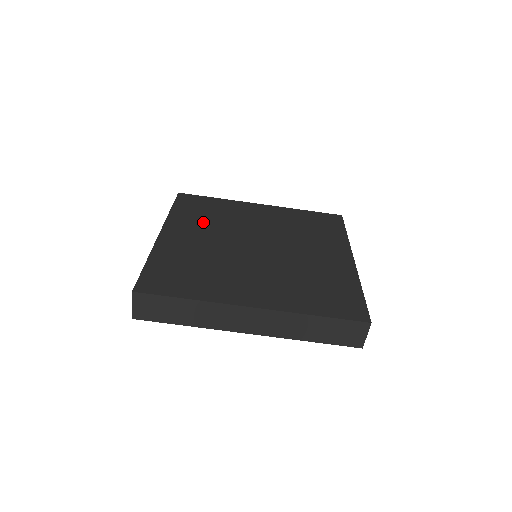
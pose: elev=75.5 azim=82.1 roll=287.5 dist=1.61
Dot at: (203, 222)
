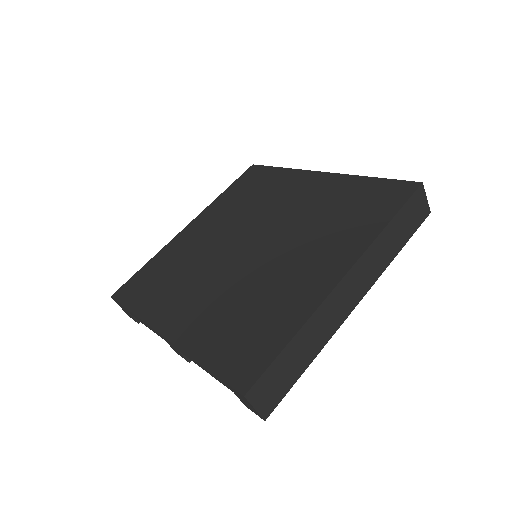
Dot at: (176, 286)
